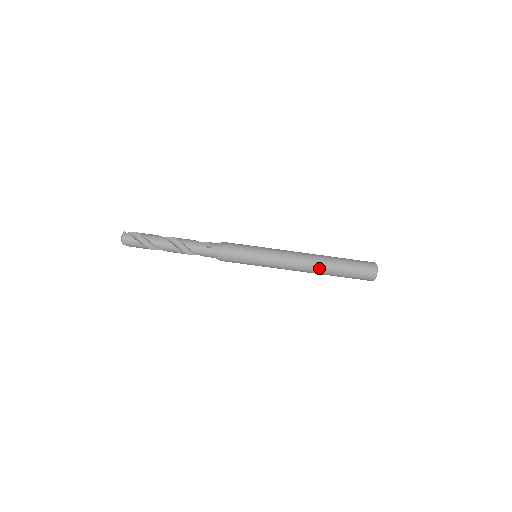
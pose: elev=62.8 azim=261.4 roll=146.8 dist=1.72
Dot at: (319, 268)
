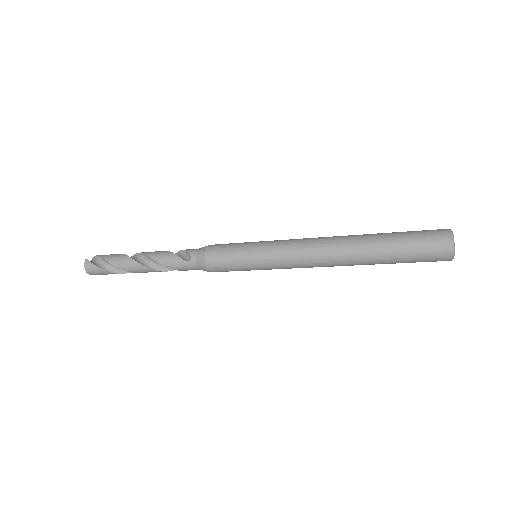
Dot at: (351, 260)
